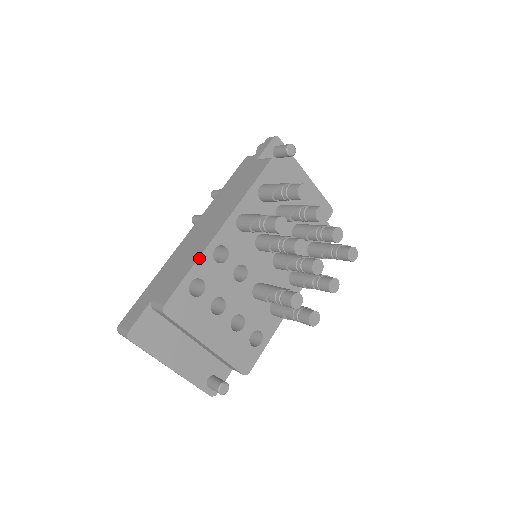
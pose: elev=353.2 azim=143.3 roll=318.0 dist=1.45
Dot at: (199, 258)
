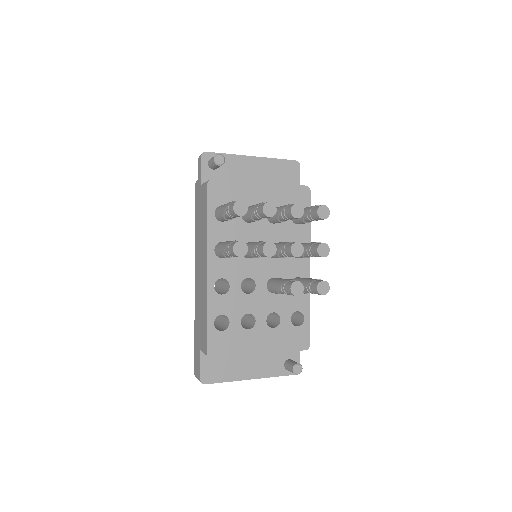
Dot at: (207, 303)
